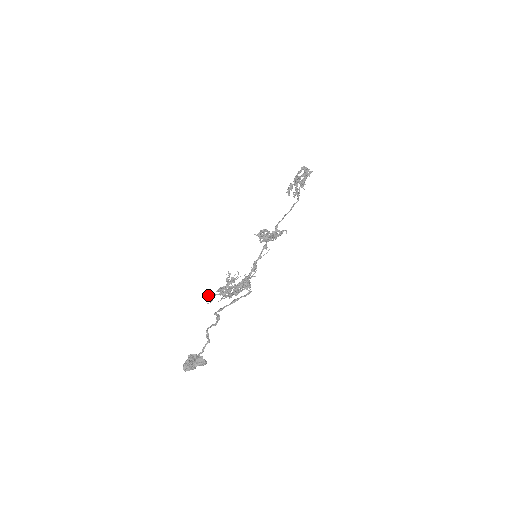
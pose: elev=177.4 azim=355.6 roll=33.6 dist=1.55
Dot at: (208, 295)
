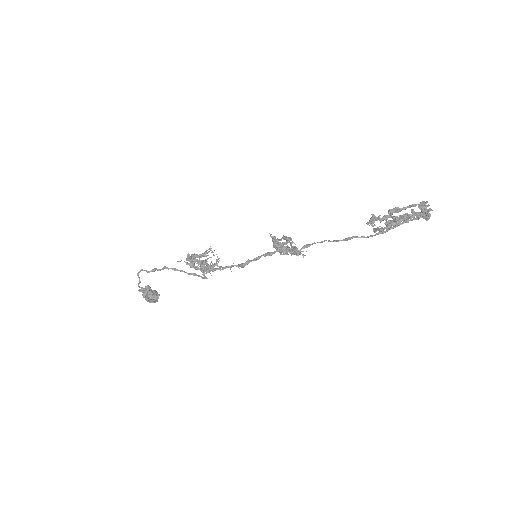
Dot at: (188, 253)
